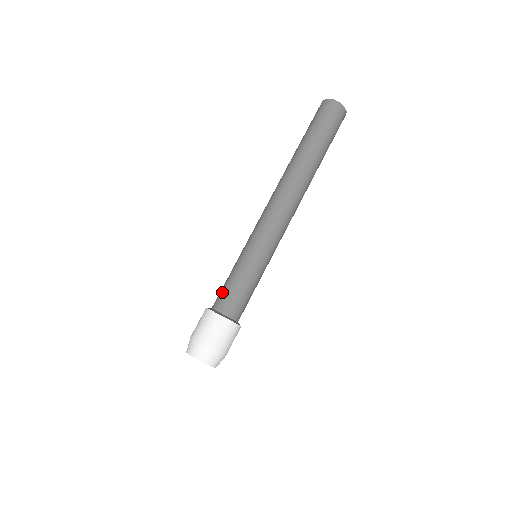
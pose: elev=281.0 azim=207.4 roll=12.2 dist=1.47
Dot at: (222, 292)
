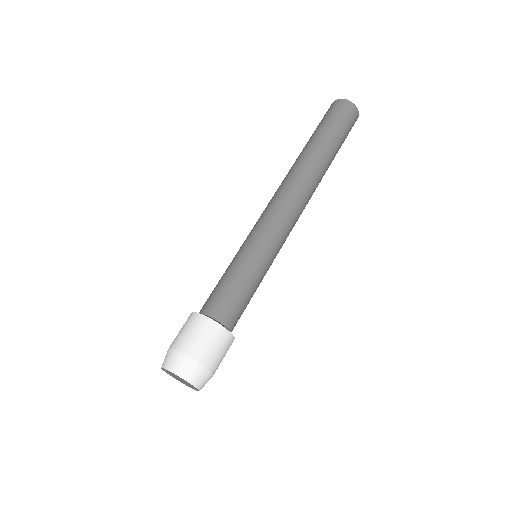
Dot at: (222, 296)
